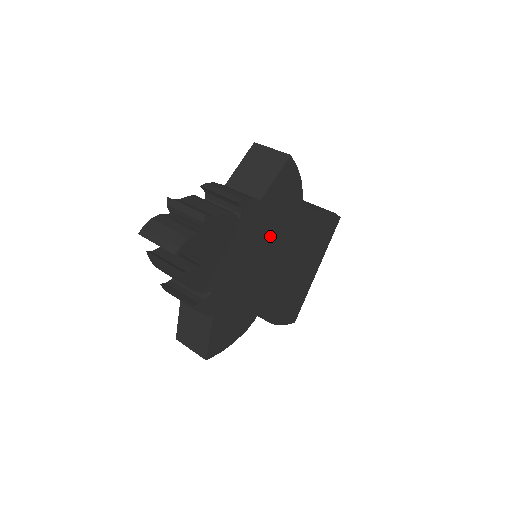
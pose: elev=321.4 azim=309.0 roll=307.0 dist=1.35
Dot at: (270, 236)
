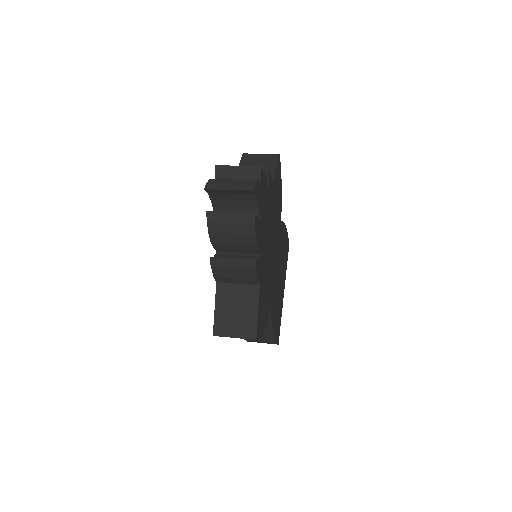
Dot at: (274, 225)
